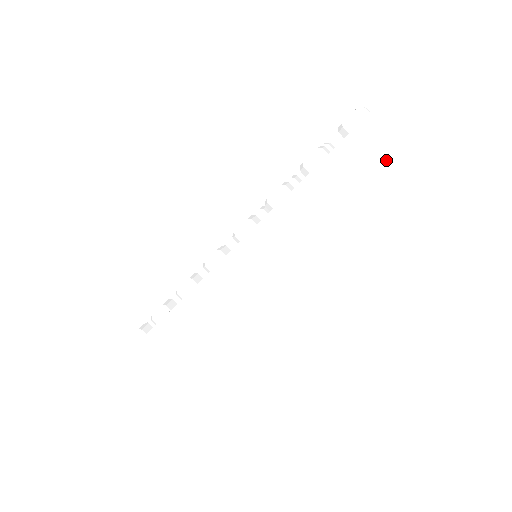
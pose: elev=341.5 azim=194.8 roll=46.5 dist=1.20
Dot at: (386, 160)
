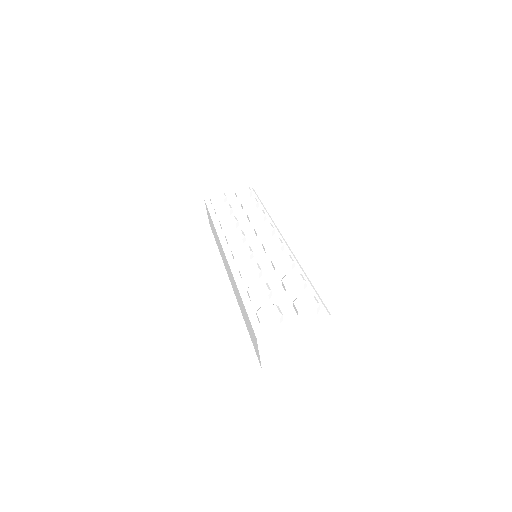
Dot at: (255, 344)
